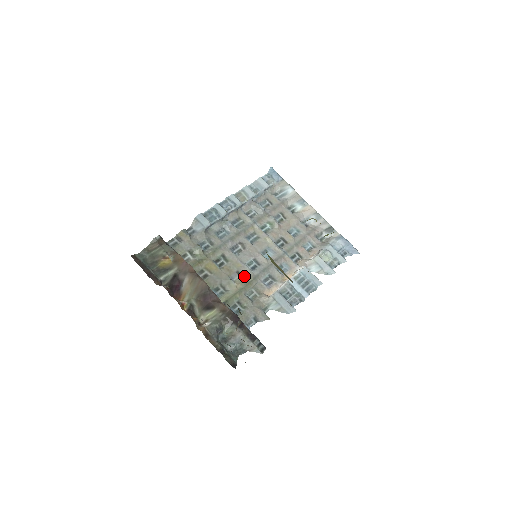
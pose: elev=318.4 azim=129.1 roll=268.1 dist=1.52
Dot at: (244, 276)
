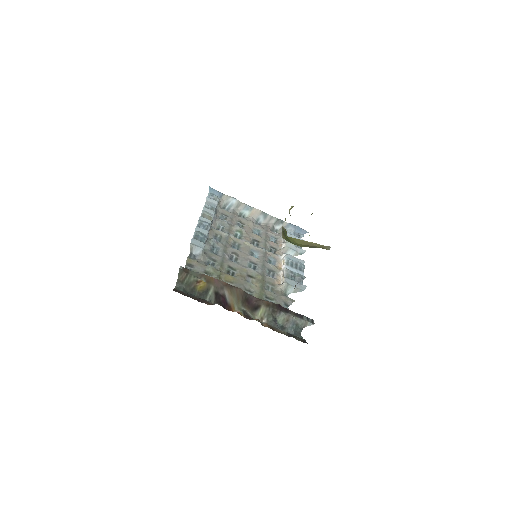
Dot at: (254, 277)
